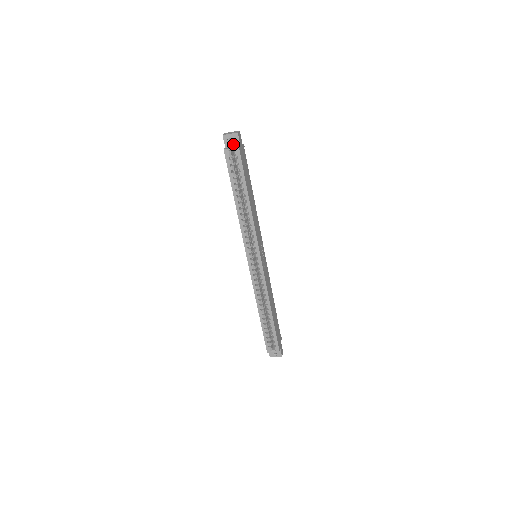
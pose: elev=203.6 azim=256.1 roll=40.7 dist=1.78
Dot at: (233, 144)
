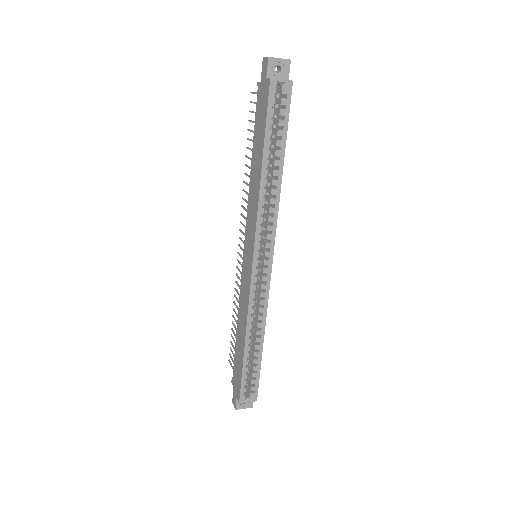
Dot at: (279, 75)
